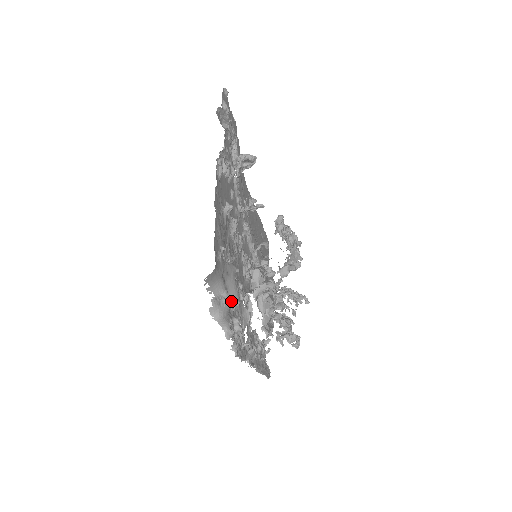
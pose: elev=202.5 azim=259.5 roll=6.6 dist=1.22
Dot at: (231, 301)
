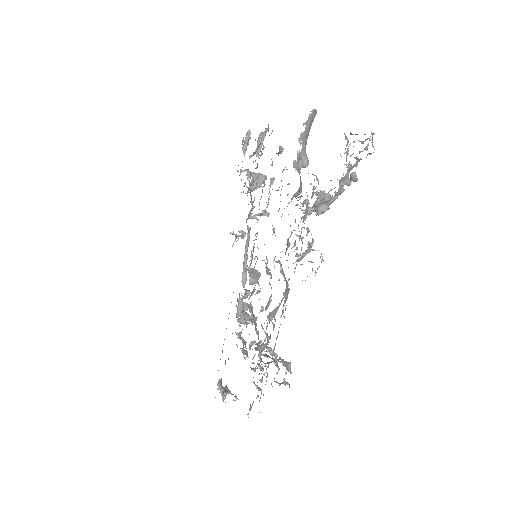
Dot at: (301, 182)
